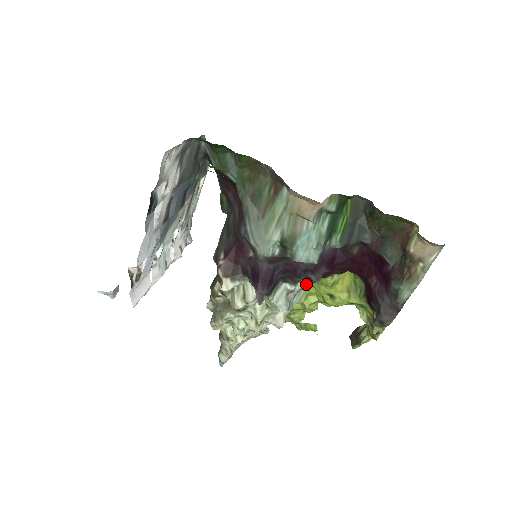
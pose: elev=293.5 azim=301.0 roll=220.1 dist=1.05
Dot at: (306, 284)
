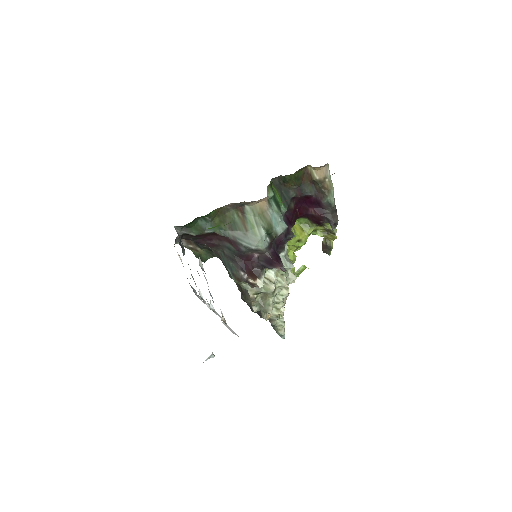
Dot at: (286, 246)
